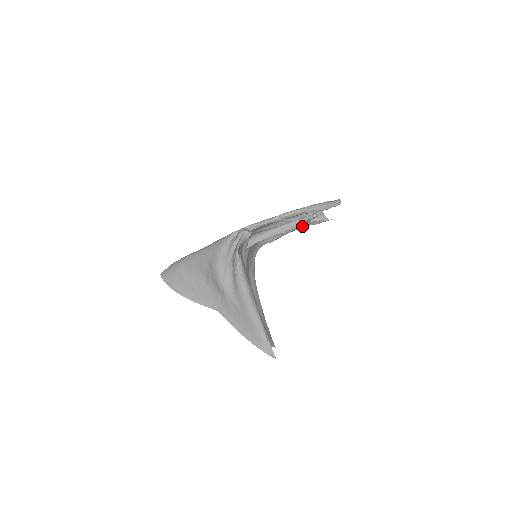
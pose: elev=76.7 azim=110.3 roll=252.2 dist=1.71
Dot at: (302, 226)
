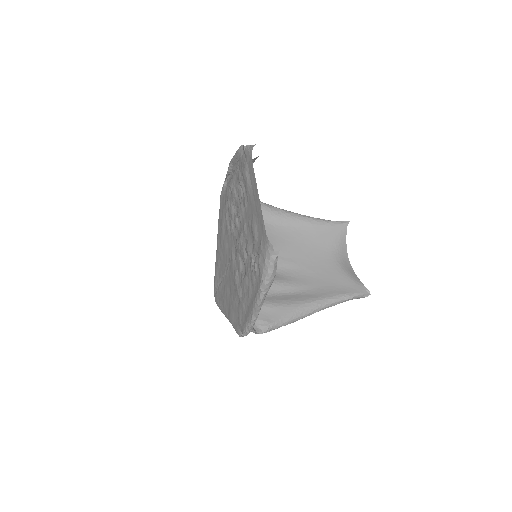
Dot at: occluded
